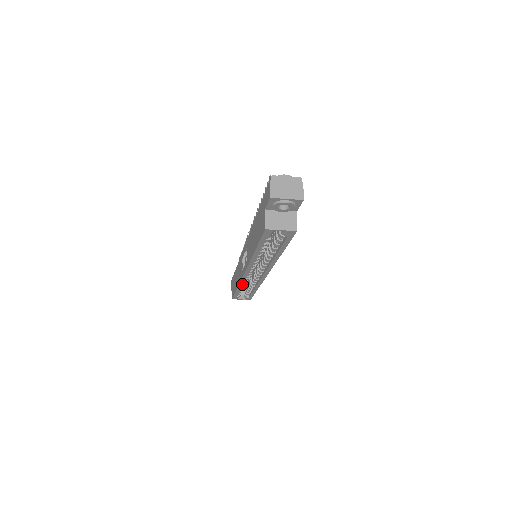
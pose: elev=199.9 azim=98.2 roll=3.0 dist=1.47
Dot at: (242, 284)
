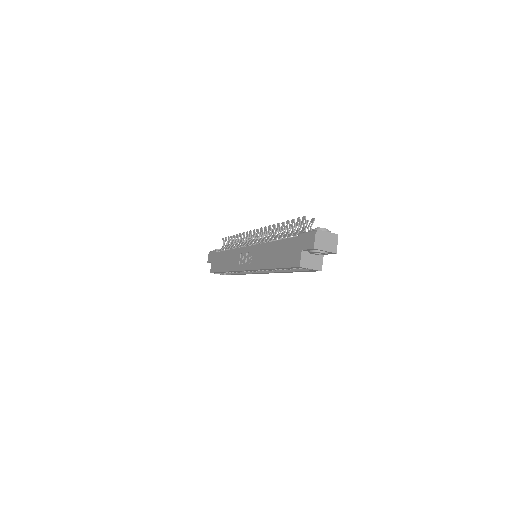
Dot at: (233, 271)
